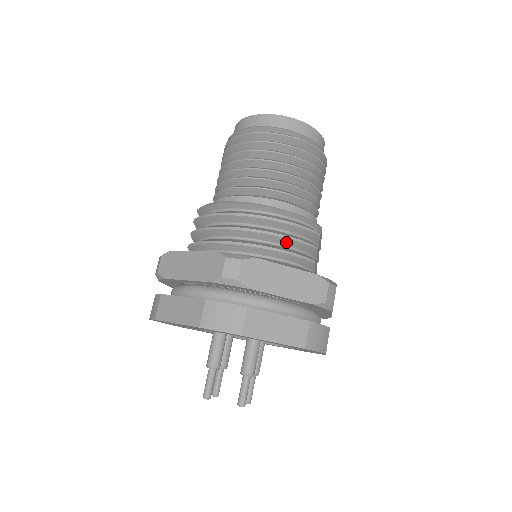
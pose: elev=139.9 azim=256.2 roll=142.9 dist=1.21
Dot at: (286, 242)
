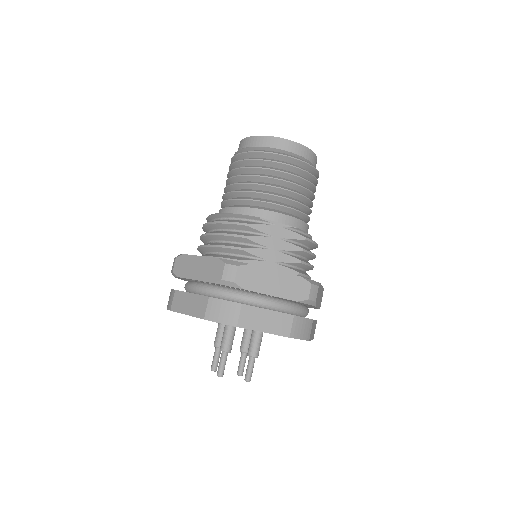
Dot at: (219, 238)
